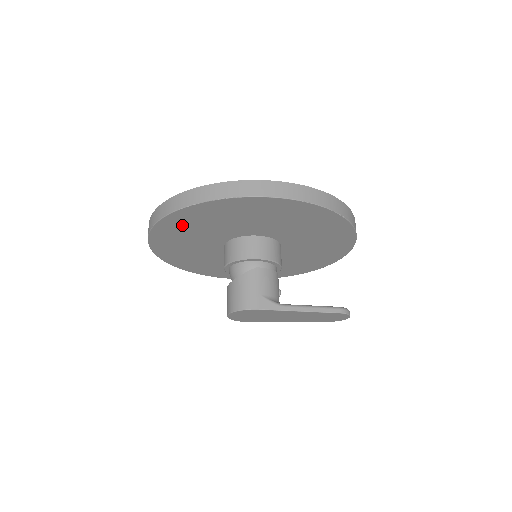
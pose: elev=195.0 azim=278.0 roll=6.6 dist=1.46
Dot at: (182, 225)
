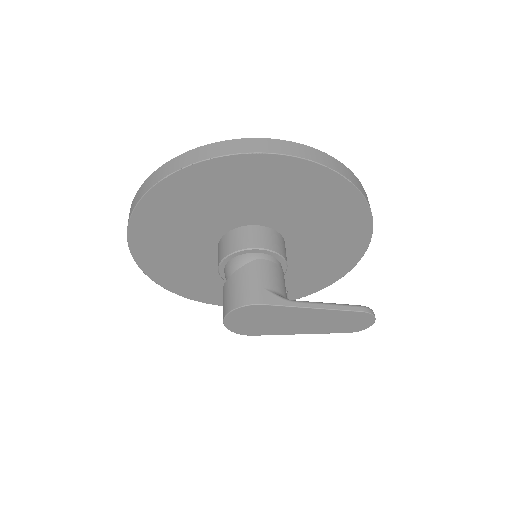
Dot at: (168, 207)
